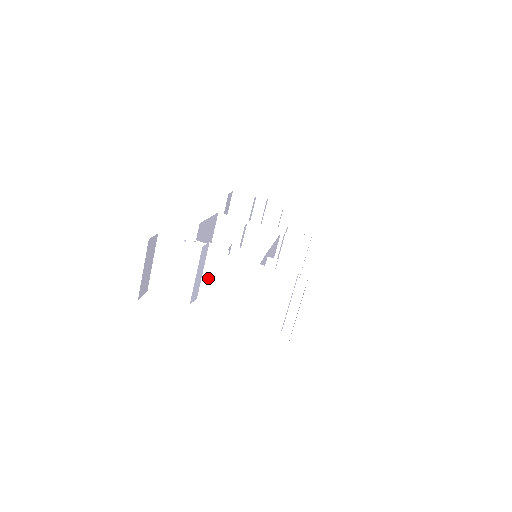
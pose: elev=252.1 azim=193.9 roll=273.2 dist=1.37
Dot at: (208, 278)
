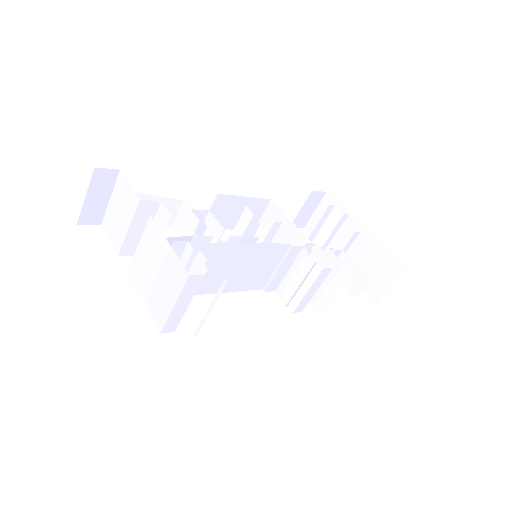
Dot at: occluded
